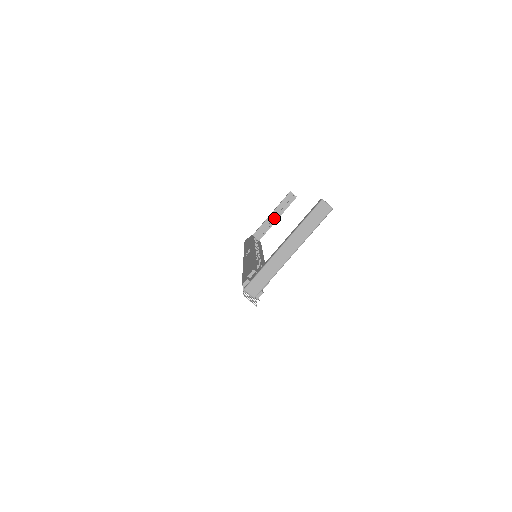
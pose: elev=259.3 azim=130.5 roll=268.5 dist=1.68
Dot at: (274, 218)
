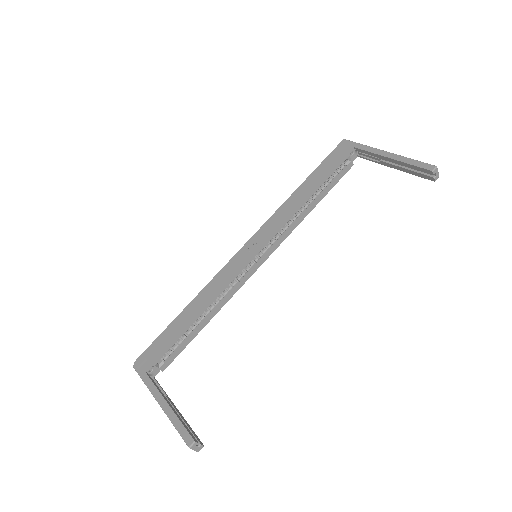
Dot at: (390, 163)
